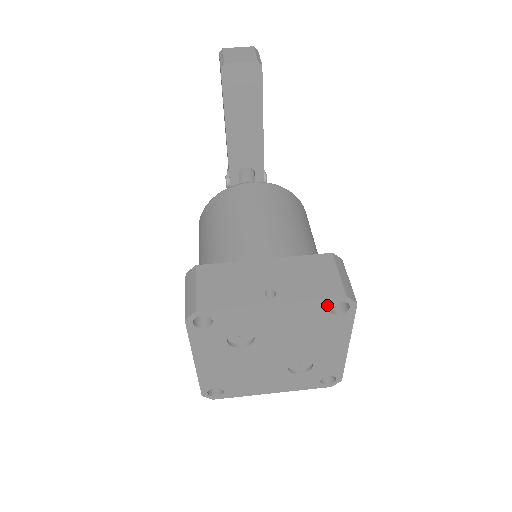
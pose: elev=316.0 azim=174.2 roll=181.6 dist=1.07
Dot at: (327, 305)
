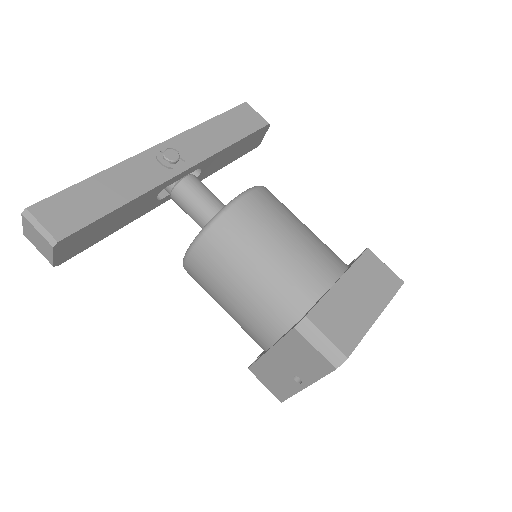
Dot at: occluded
